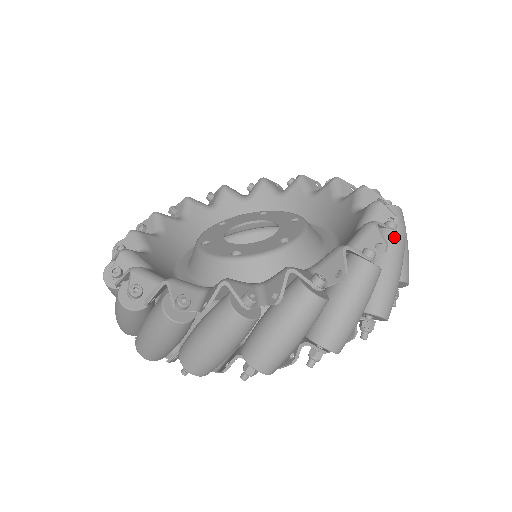
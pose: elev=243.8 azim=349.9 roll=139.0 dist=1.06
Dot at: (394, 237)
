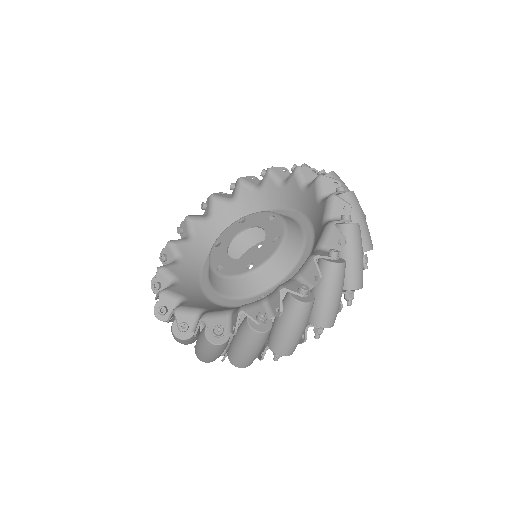
Dot at: (293, 305)
